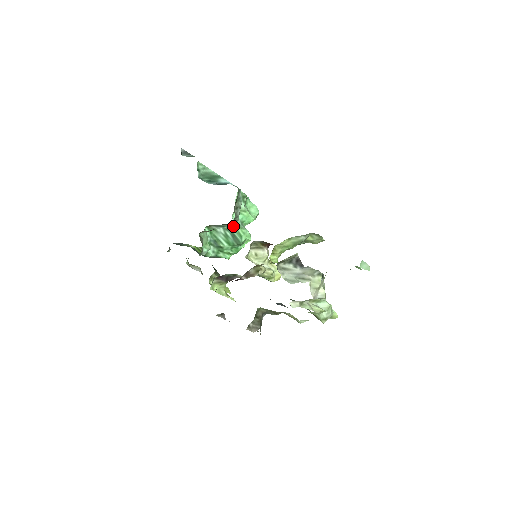
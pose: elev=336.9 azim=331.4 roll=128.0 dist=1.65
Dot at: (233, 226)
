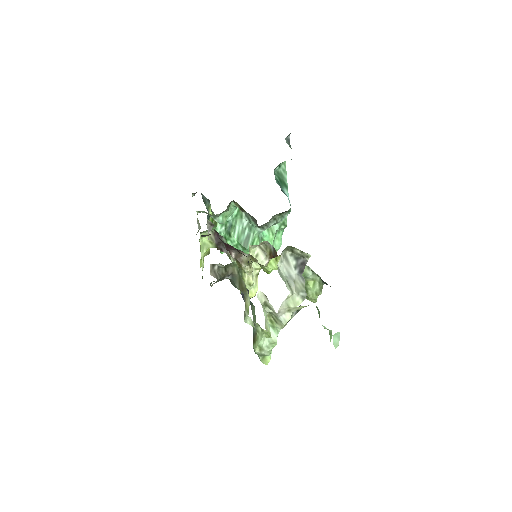
Dot at: (256, 230)
